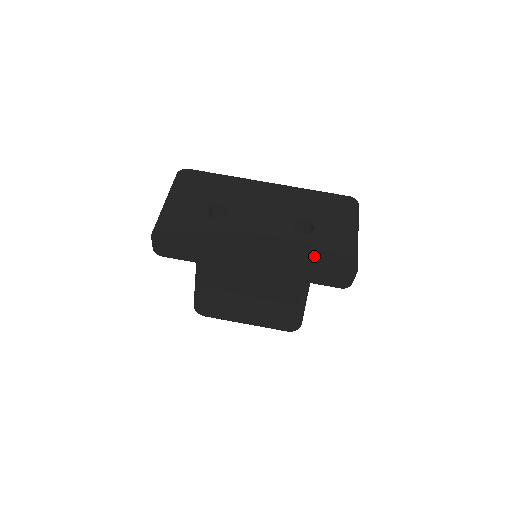
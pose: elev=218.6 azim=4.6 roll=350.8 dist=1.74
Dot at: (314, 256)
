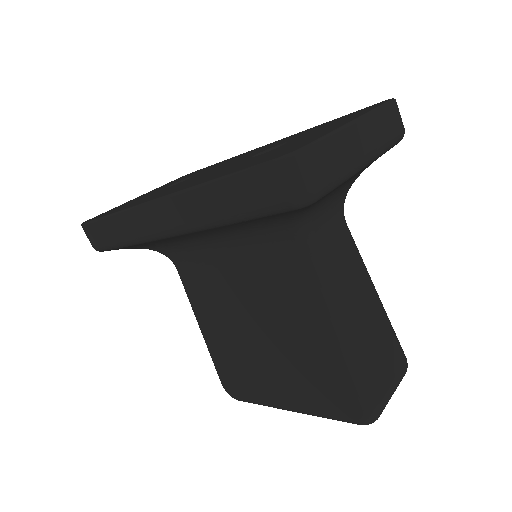
Dot at: (244, 165)
